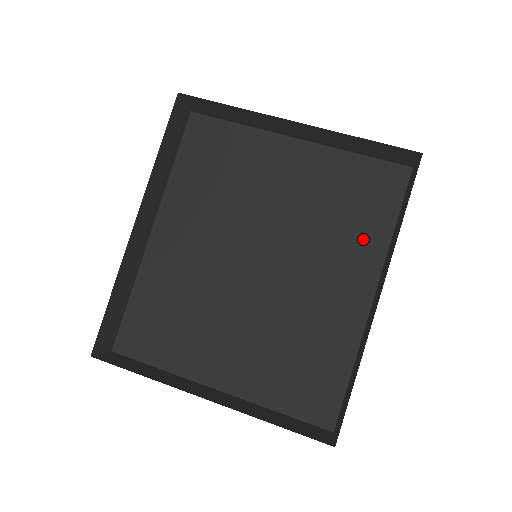
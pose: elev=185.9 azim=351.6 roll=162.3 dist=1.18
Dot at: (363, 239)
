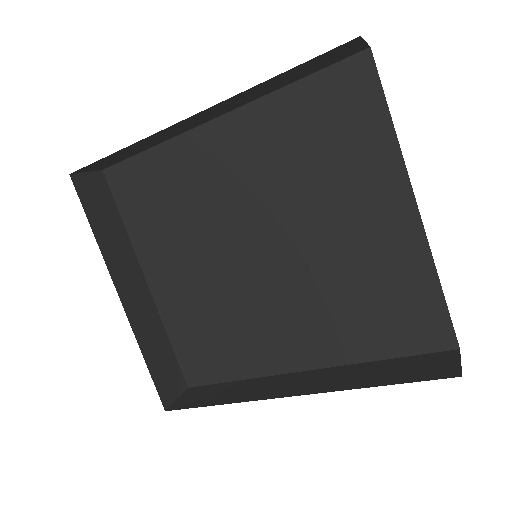
Dot at: (351, 336)
